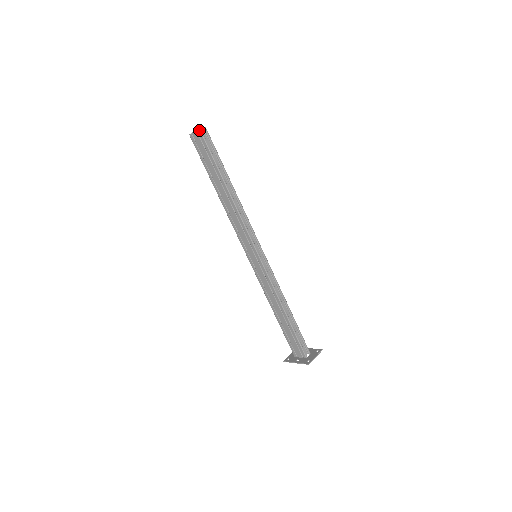
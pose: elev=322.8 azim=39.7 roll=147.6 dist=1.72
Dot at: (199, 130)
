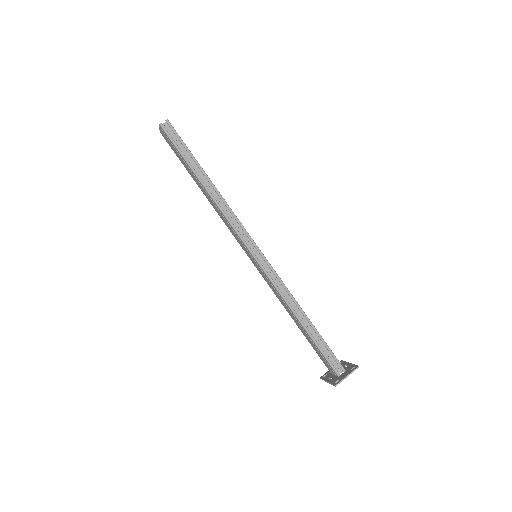
Dot at: (160, 125)
